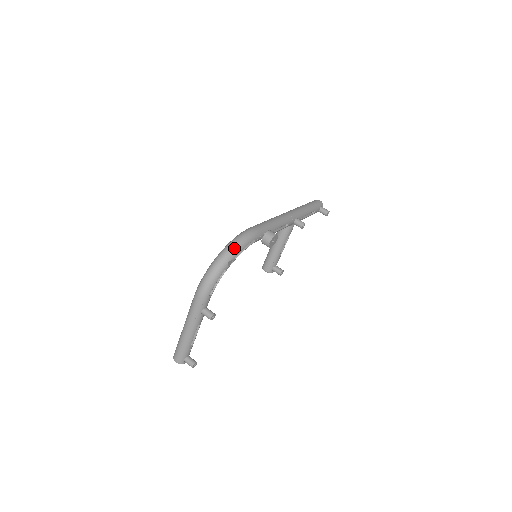
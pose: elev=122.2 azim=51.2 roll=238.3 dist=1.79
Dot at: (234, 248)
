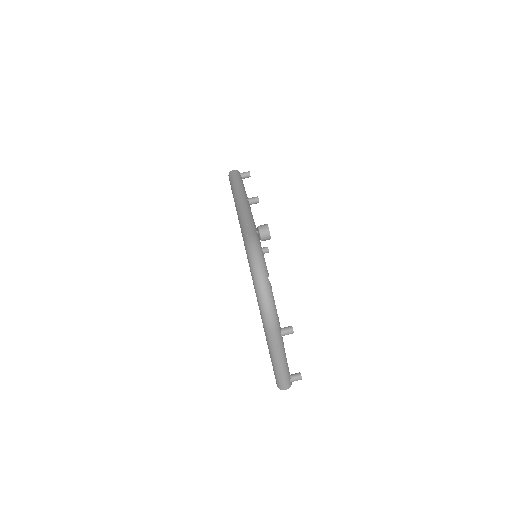
Dot at: (261, 265)
